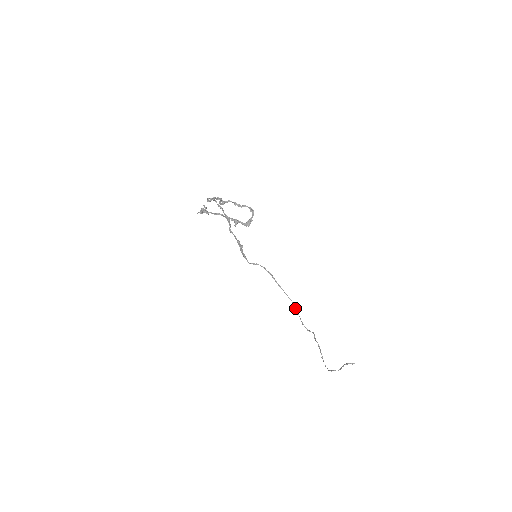
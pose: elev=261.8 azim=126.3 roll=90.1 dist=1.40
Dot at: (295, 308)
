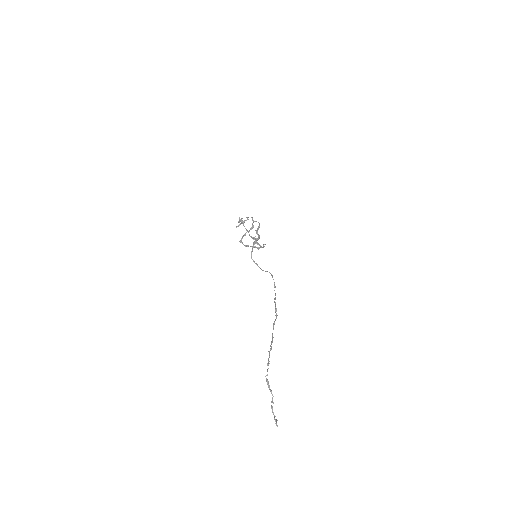
Dot at: (274, 286)
